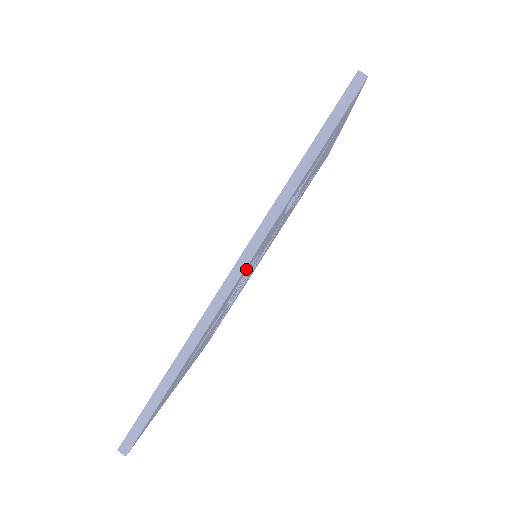
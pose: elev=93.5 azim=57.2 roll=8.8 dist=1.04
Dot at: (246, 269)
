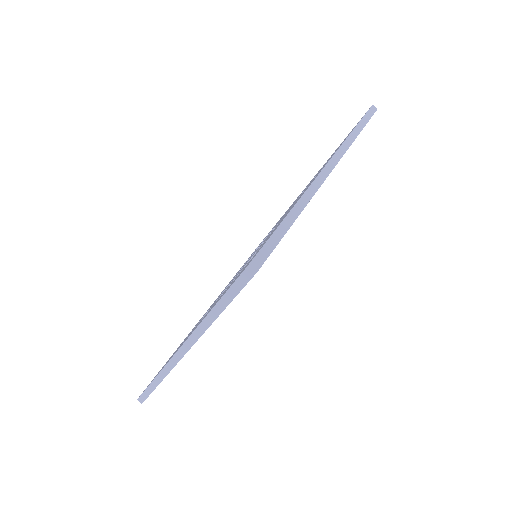
Dot at: occluded
